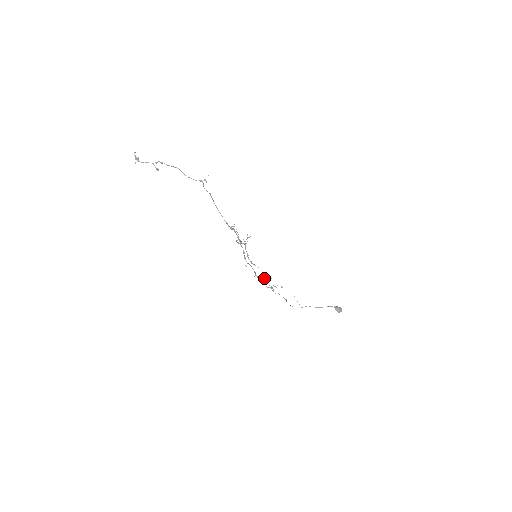
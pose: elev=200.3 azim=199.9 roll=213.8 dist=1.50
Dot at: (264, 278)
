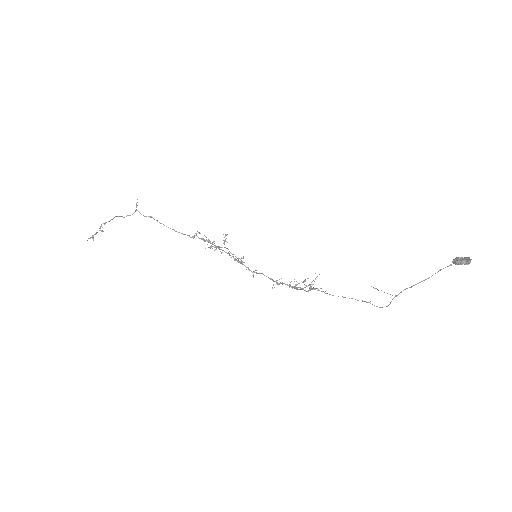
Dot at: occluded
